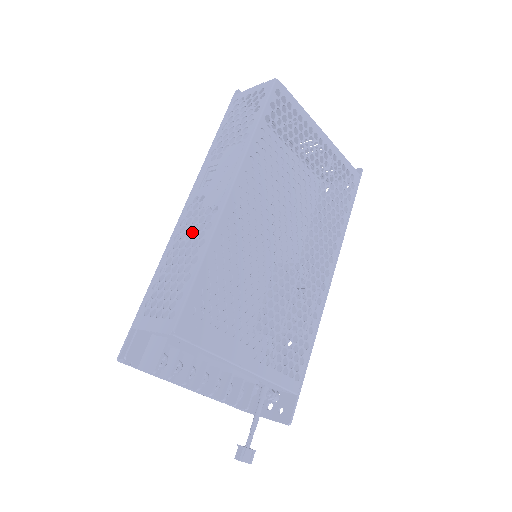
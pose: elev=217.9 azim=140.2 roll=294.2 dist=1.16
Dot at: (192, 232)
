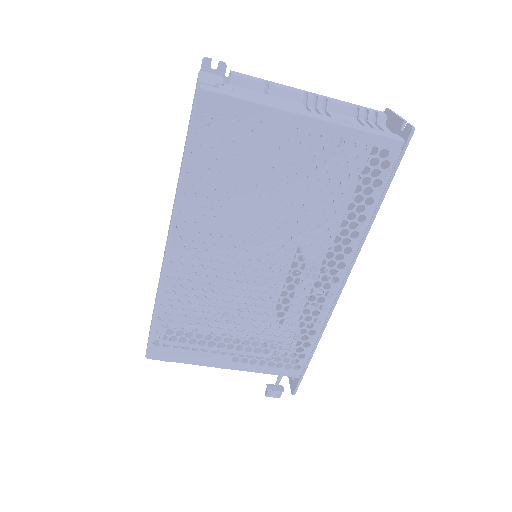
Dot at: occluded
